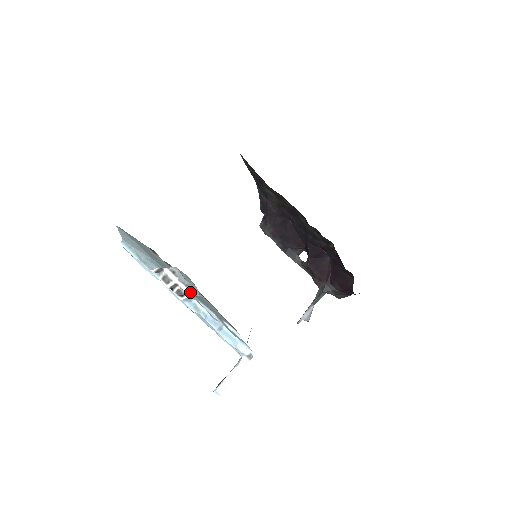
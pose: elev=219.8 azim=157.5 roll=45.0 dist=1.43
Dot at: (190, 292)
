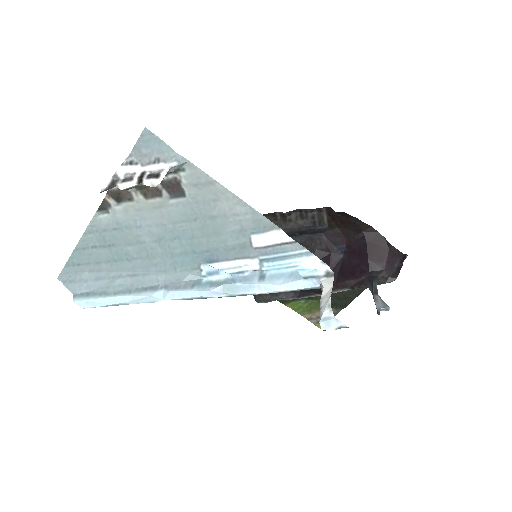
Dot at: (164, 164)
